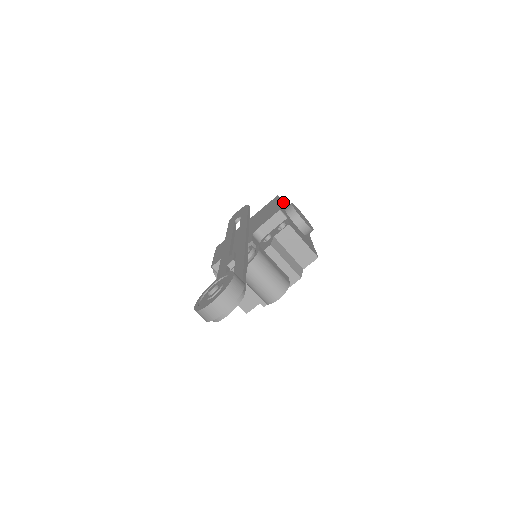
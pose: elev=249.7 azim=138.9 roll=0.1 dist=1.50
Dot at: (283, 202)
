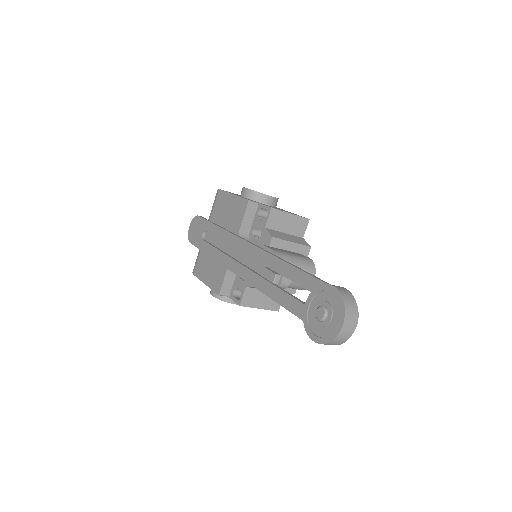
Dot at: occluded
